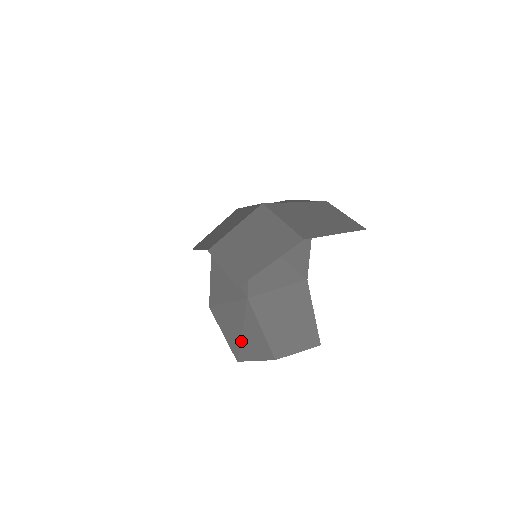
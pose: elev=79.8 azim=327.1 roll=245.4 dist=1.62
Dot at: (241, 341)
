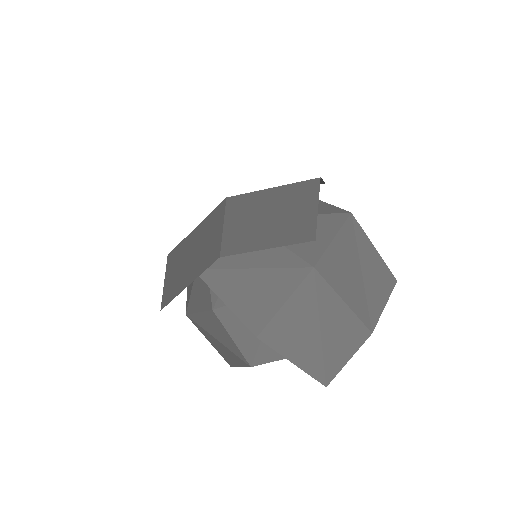
Dot at: (323, 346)
